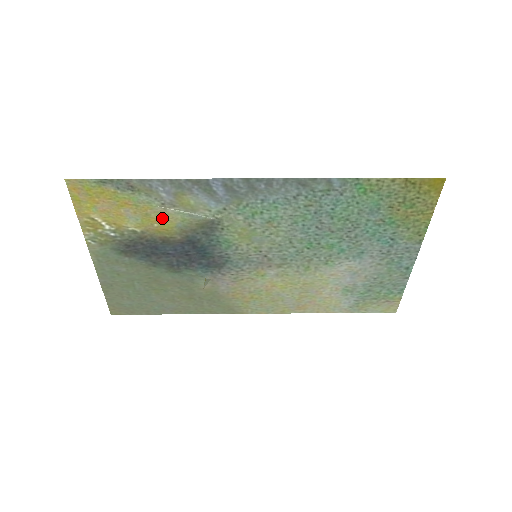
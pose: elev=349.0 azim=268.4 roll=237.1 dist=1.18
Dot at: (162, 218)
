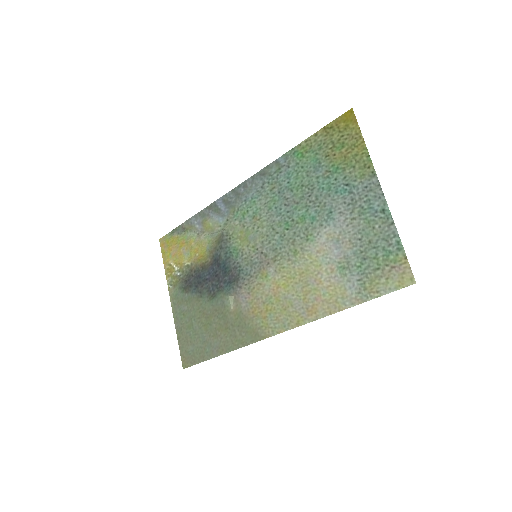
Dot at: (200, 247)
